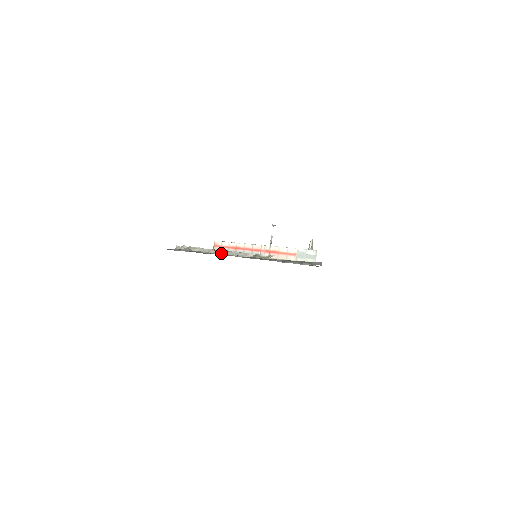
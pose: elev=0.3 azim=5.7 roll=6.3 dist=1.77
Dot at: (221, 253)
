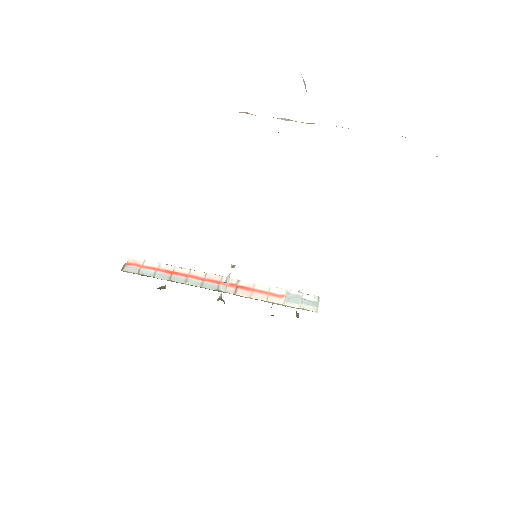
Dot at: occluded
